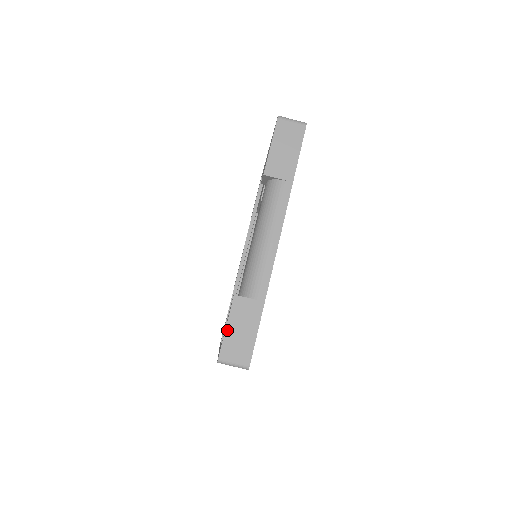
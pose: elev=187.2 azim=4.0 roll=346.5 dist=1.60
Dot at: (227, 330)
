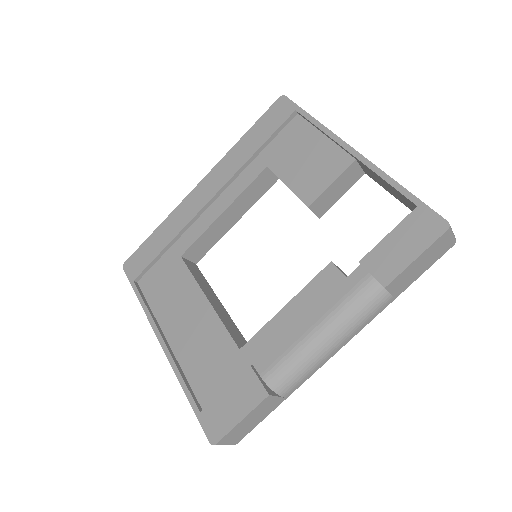
Dot at: (240, 423)
